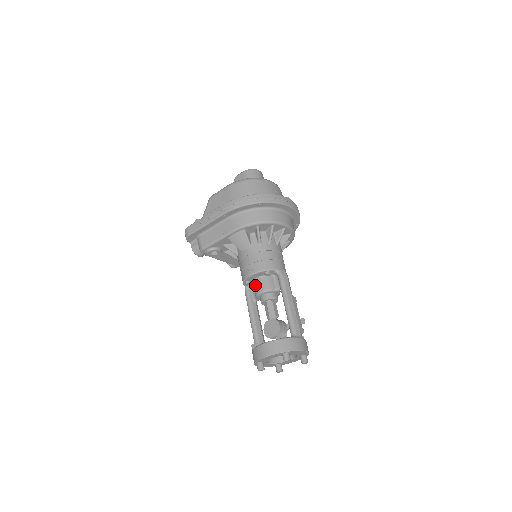
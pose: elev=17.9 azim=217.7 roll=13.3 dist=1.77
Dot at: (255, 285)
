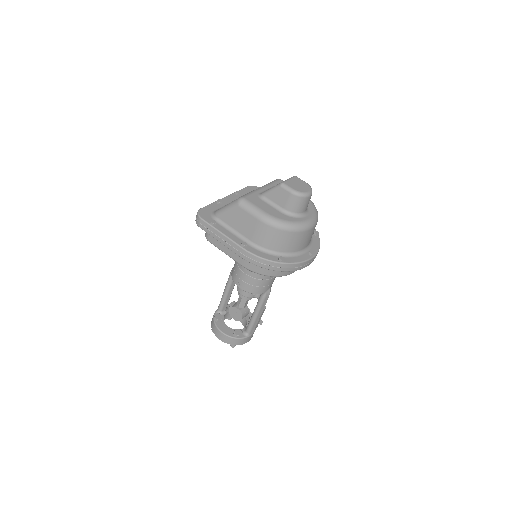
Dot at: occluded
